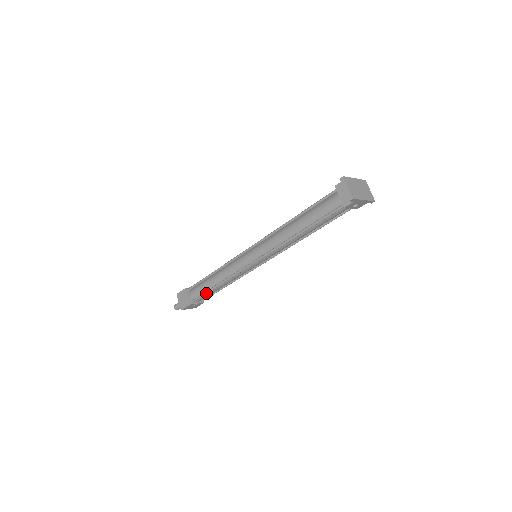
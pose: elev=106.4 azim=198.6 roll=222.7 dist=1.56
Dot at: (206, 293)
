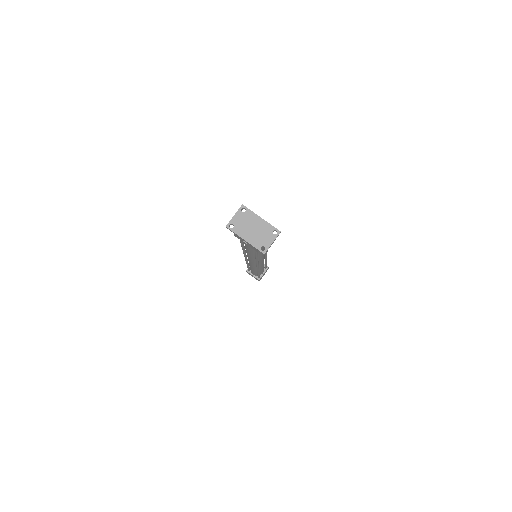
Dot at: occluded
